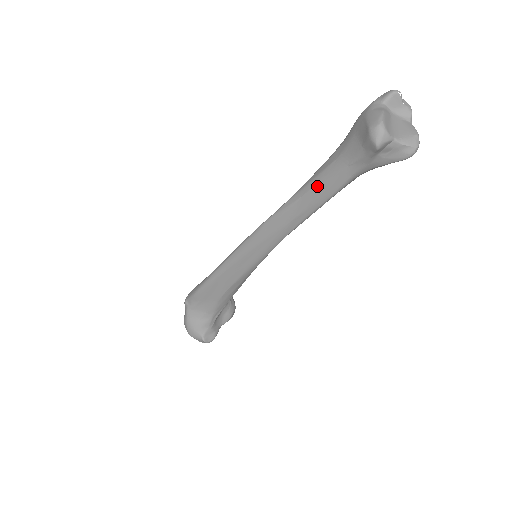
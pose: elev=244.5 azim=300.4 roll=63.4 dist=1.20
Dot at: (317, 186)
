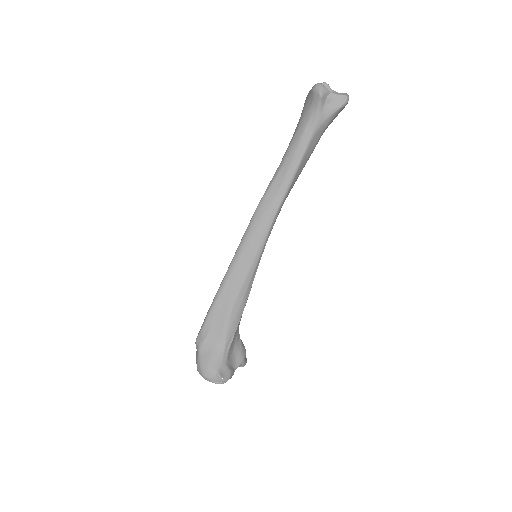
Dot at: (290, 153)
